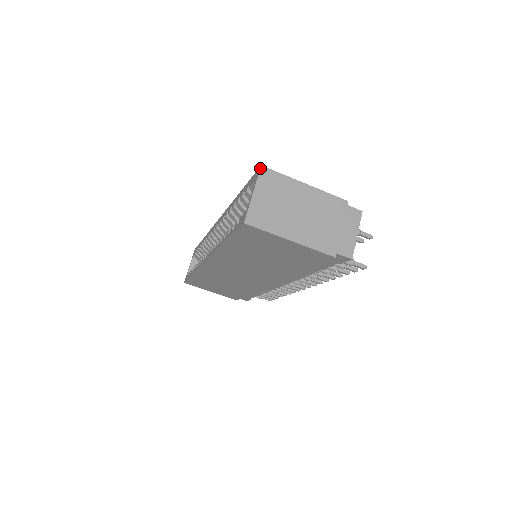
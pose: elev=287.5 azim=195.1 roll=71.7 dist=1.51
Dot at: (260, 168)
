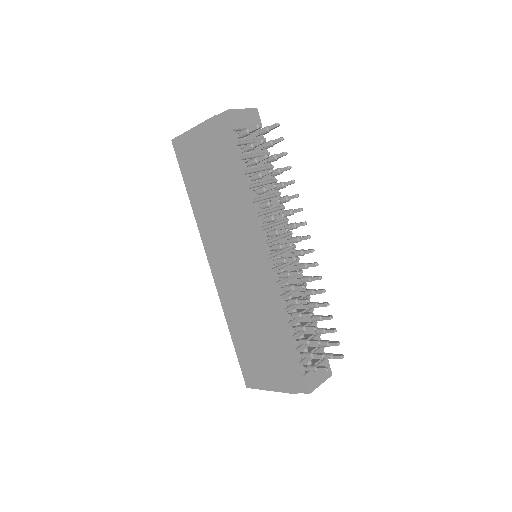
Dot at: occluded
